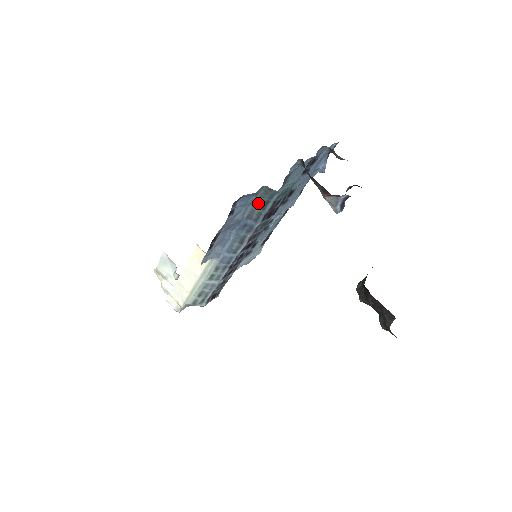
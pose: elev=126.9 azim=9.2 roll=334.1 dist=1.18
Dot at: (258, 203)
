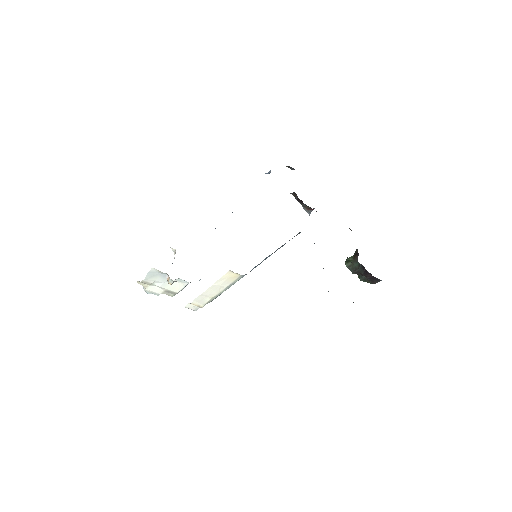
Dot at: occluded
